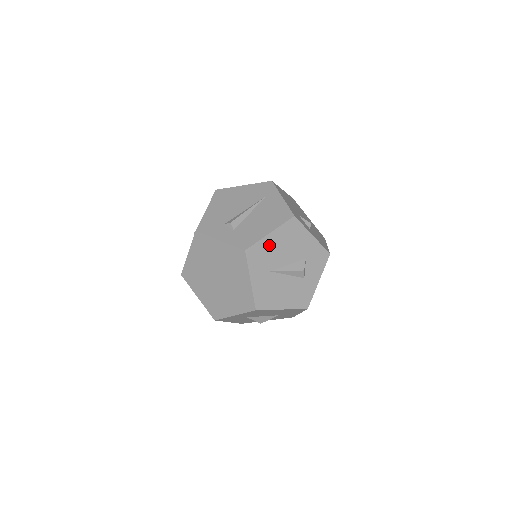
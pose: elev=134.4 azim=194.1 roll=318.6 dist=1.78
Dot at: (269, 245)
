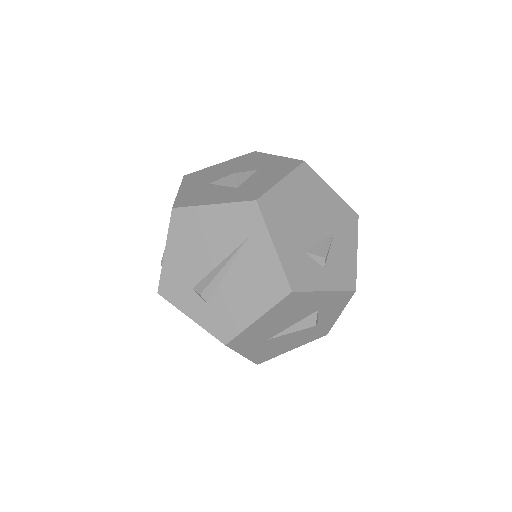
Dot at: (259, 327)
